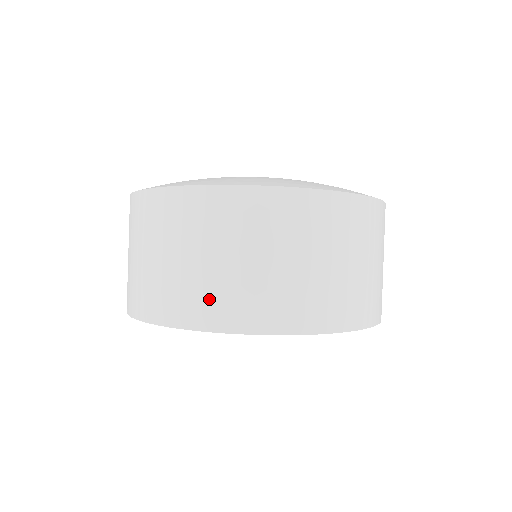
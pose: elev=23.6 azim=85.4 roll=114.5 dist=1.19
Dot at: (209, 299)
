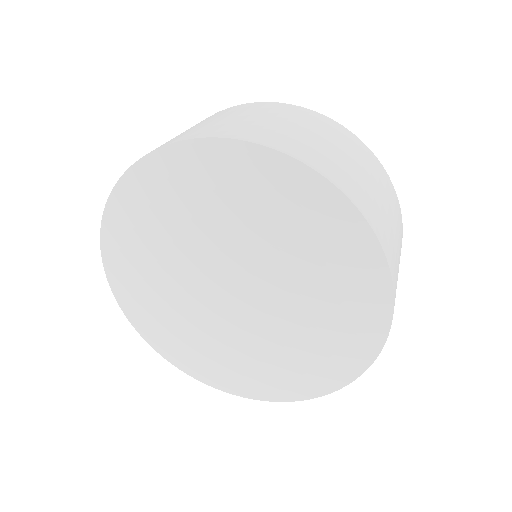
Dot at: occluded
